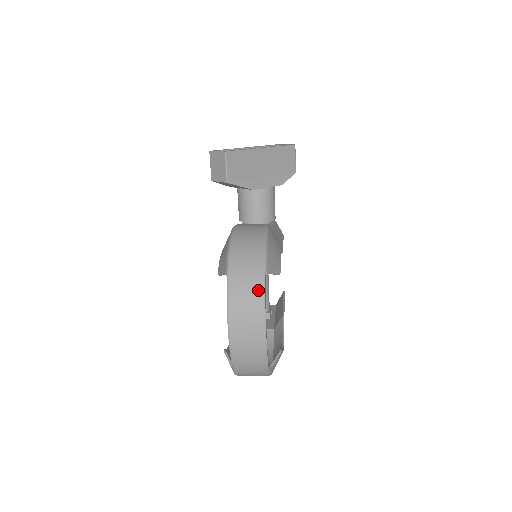
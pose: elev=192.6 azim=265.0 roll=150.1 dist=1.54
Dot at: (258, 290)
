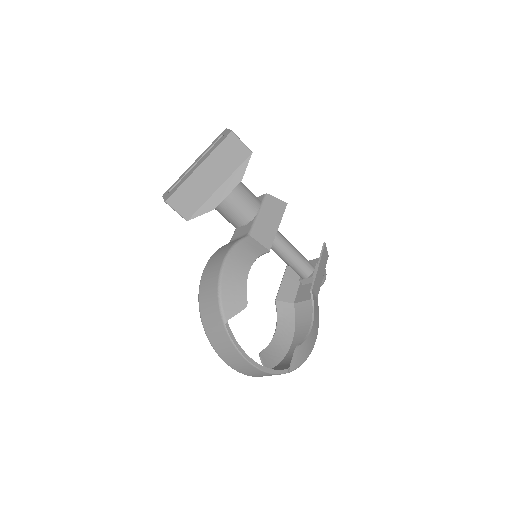
Dot at: (226, 338)
